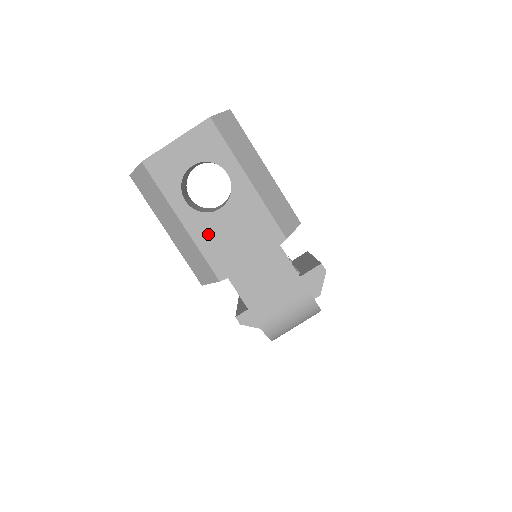
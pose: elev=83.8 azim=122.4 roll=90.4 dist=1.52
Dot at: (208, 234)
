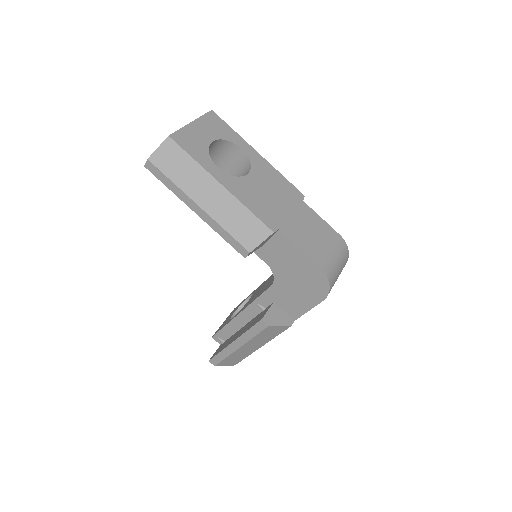
Dot at: (247, 193)
